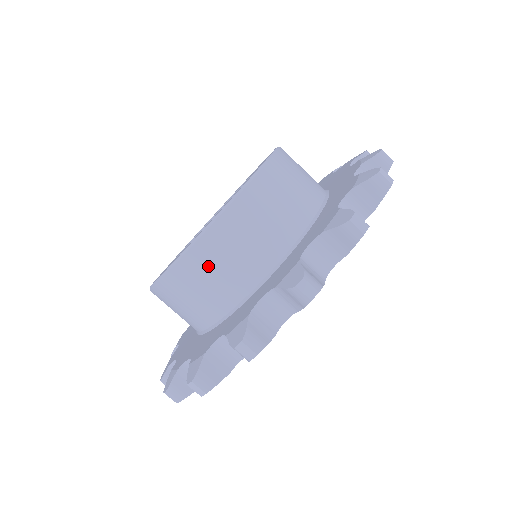
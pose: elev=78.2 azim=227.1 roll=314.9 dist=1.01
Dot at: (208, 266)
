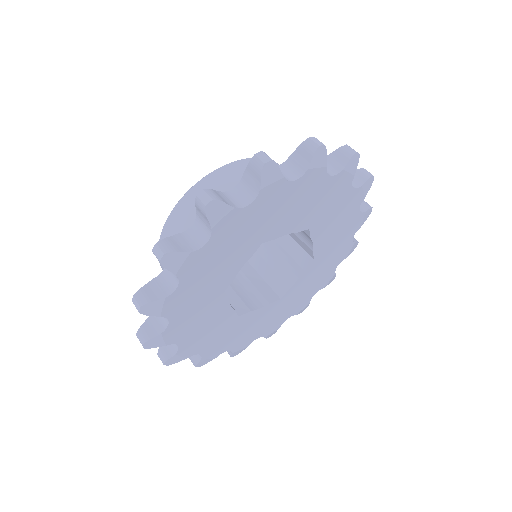
Dot at: occluded
